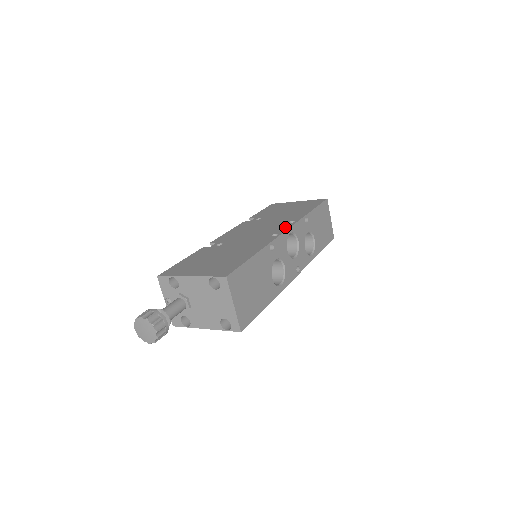
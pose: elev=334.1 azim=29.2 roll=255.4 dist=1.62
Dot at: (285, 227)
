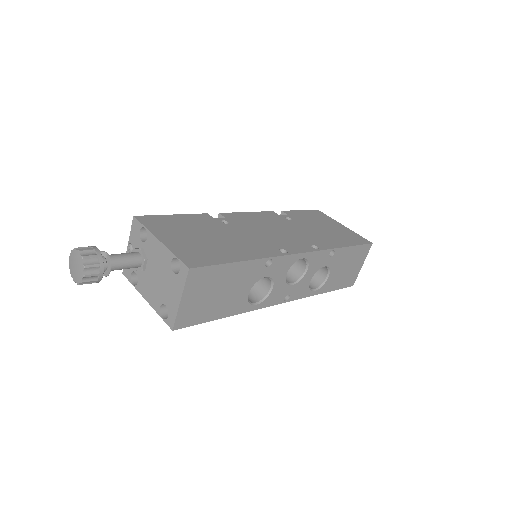
Dot at: (302, 248)
